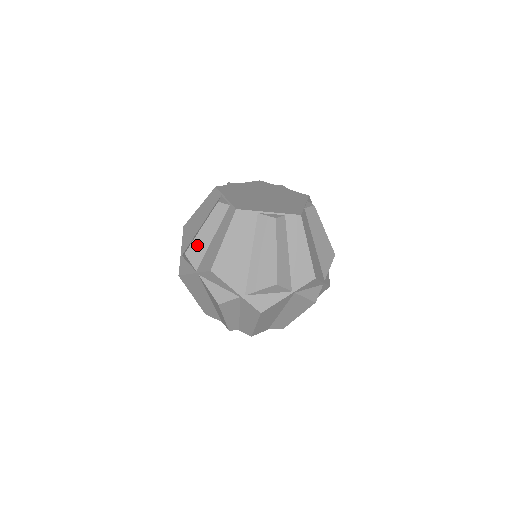
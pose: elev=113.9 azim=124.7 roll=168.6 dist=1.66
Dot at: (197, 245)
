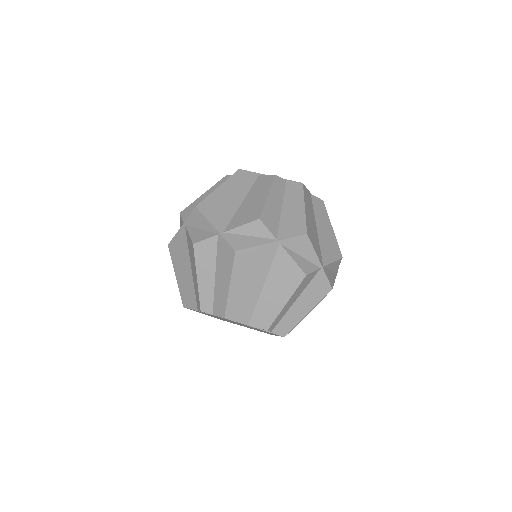
Dot at: (194, 205)
